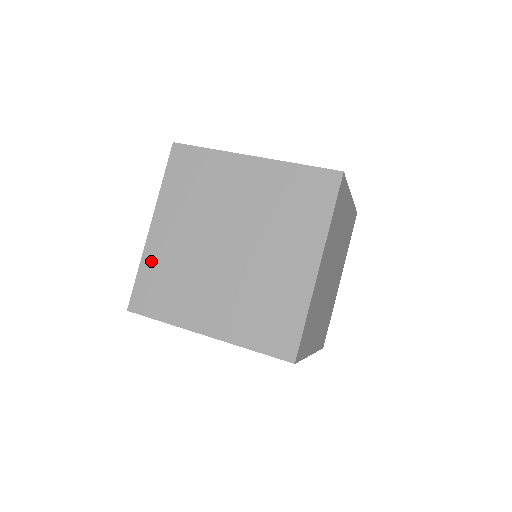
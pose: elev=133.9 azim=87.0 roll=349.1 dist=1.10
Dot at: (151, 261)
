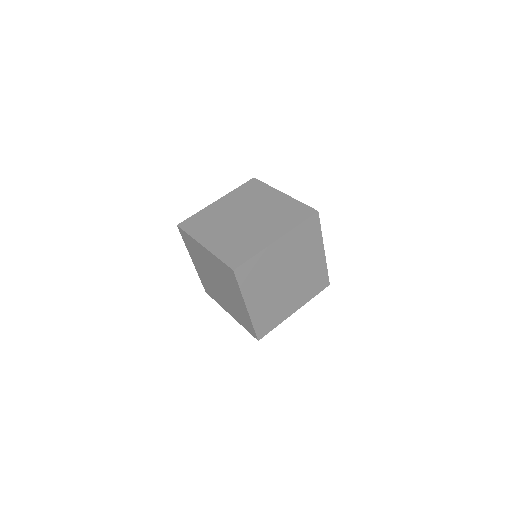
Dot at: (205, 212)
